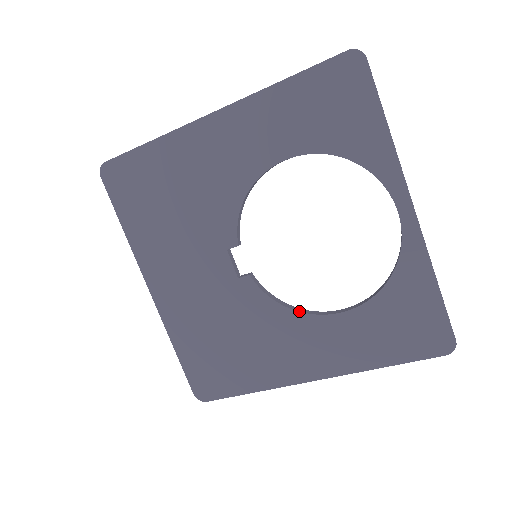
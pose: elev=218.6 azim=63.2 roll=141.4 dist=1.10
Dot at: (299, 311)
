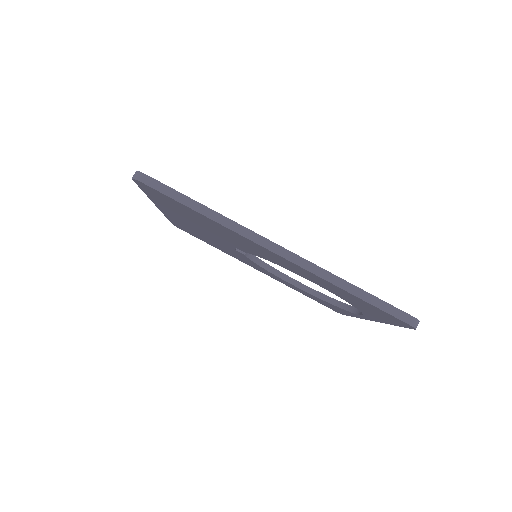
Dot at: occluded
